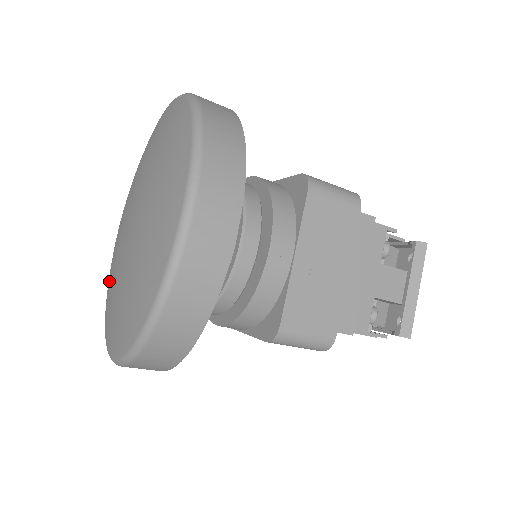
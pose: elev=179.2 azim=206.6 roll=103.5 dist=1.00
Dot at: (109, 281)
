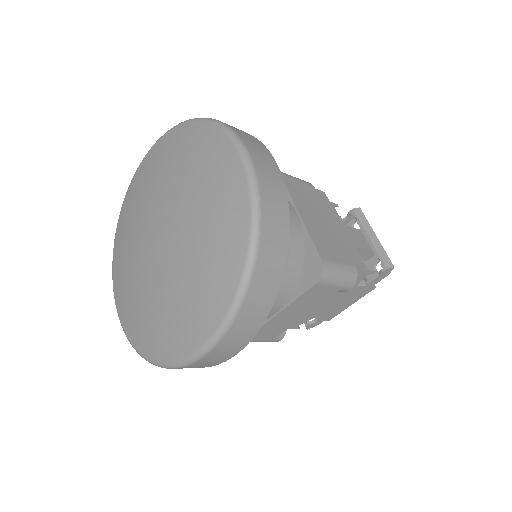
Dot at: (145, 318)
